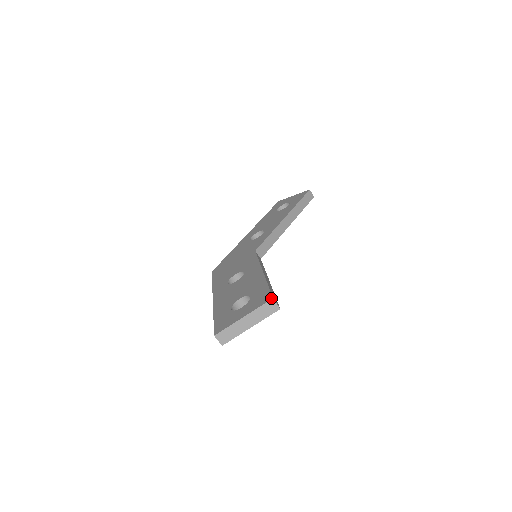
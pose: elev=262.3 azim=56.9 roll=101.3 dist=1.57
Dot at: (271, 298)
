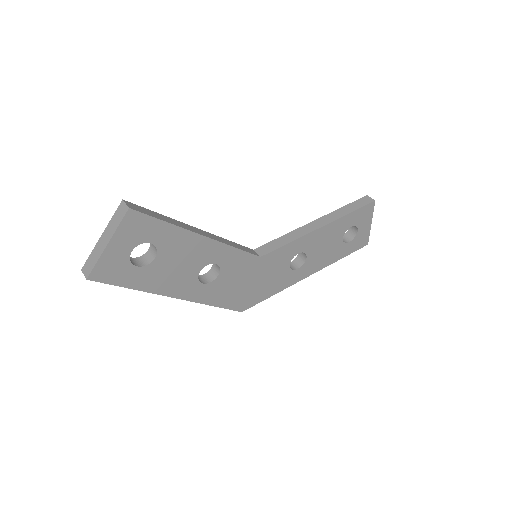
Dot at: (123, 201)
